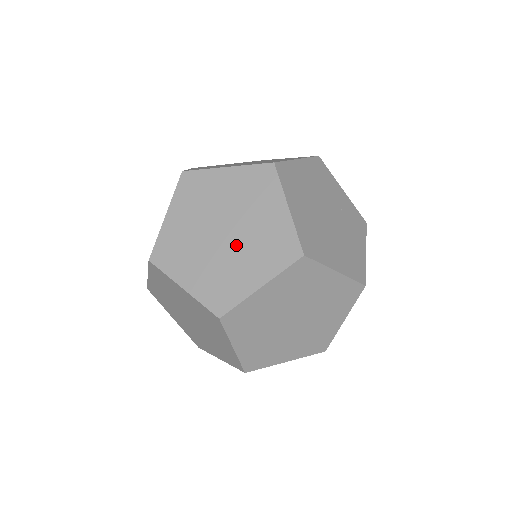
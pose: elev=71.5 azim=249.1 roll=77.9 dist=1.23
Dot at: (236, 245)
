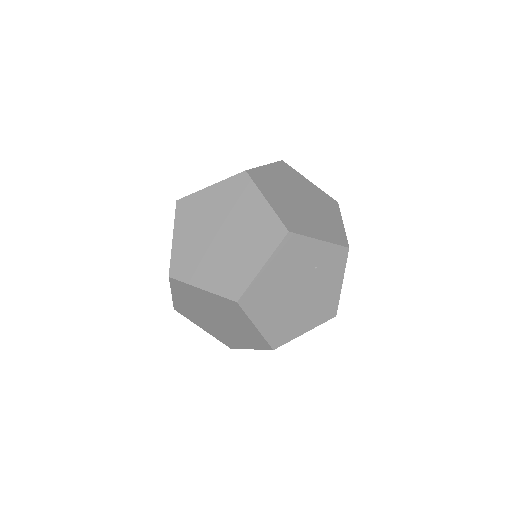
Dot at: (227, 328)
